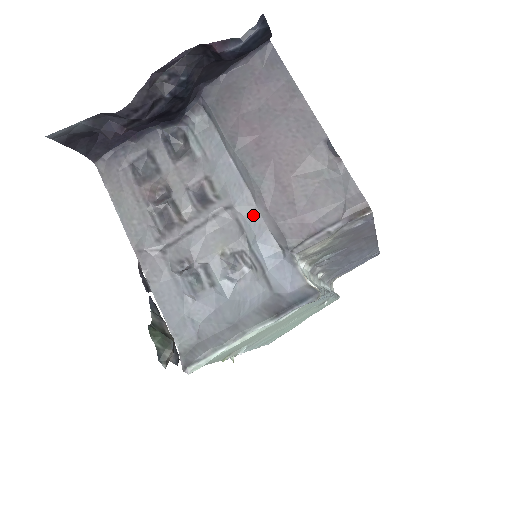
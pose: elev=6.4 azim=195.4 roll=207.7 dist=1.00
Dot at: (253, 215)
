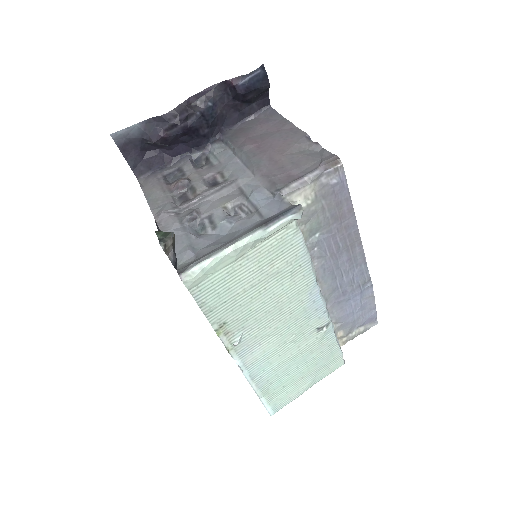
Dot at: (252, 182)
